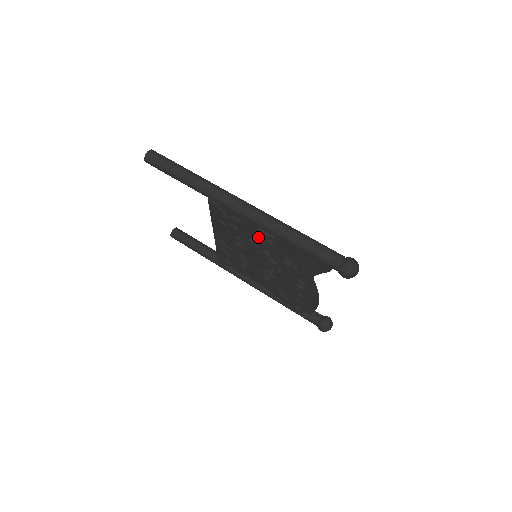
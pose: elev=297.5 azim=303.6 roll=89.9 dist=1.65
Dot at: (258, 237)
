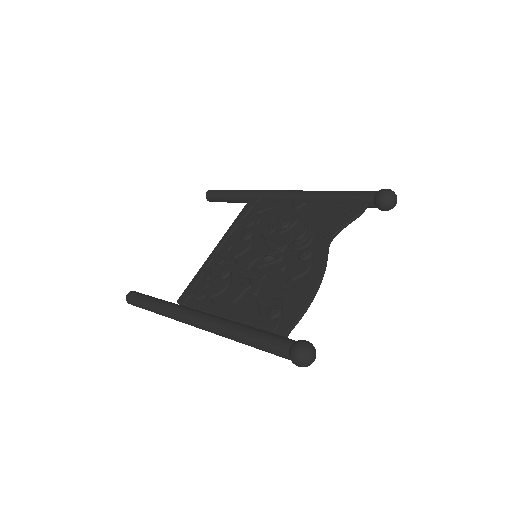
Dot at: (285, 214)
